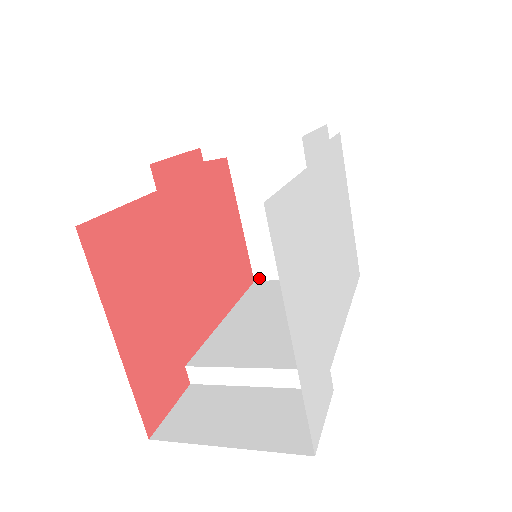
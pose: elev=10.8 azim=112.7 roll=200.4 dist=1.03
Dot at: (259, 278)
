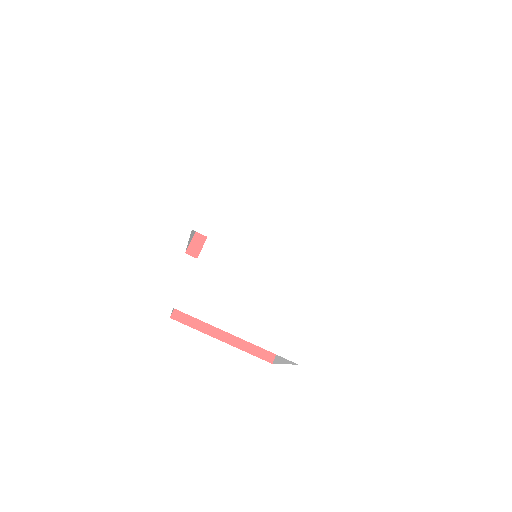
Dot at: occluded
